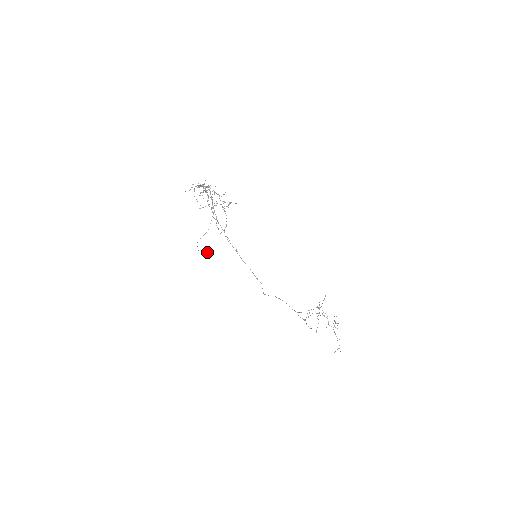
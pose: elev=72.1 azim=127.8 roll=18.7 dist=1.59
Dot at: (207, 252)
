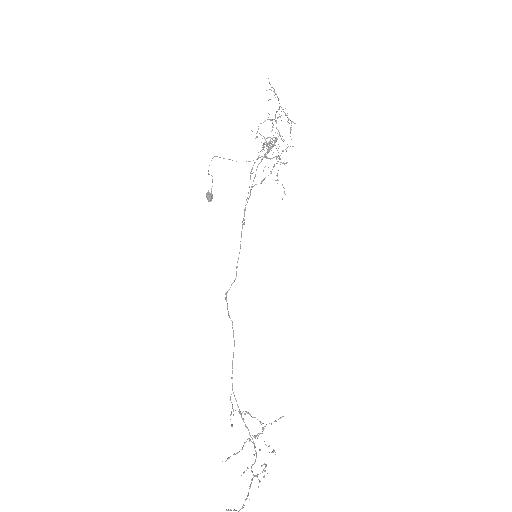
Dot at: (211, 196)
